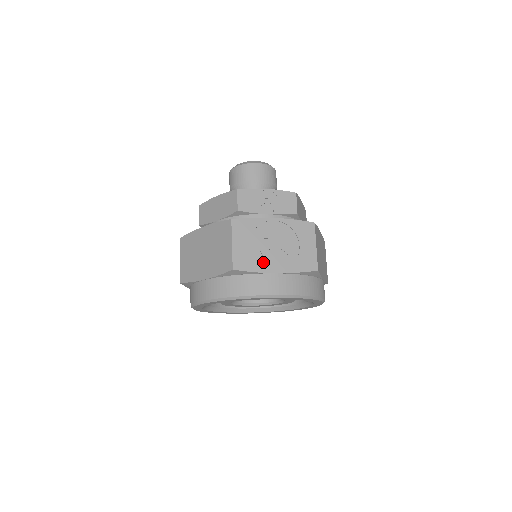
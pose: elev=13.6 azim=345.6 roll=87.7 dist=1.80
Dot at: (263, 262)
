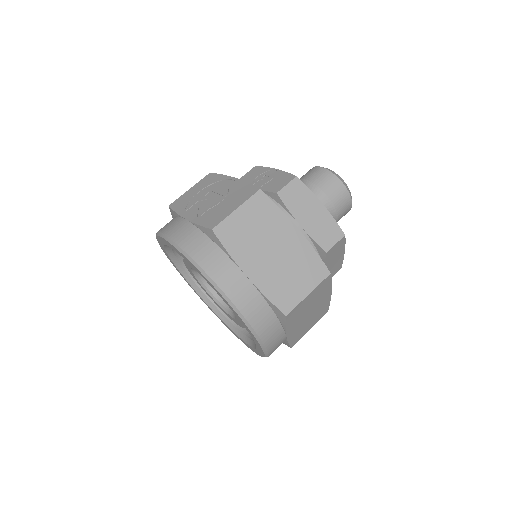
Dot at: (189, 207)
